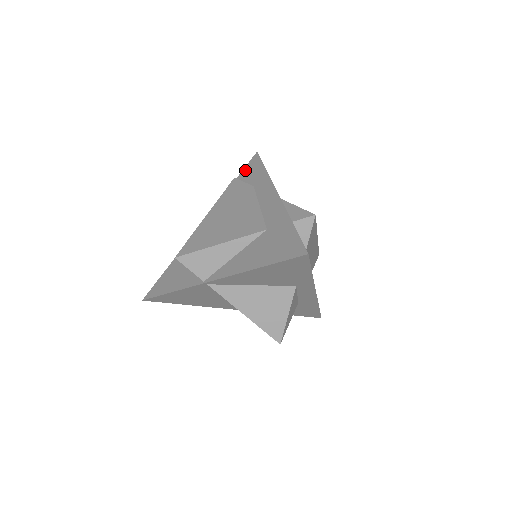
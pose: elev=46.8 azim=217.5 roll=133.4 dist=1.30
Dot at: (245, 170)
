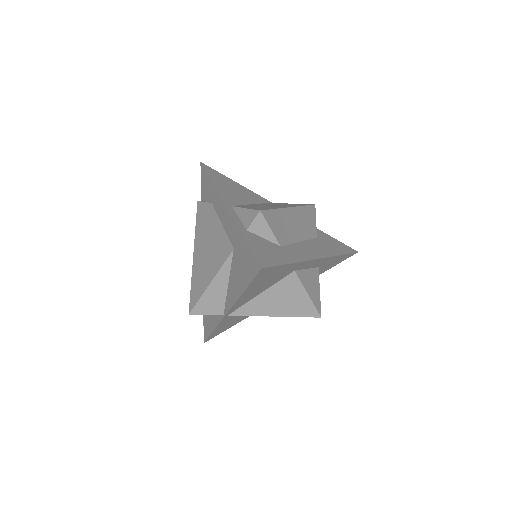
Dot at: (202, 187)
